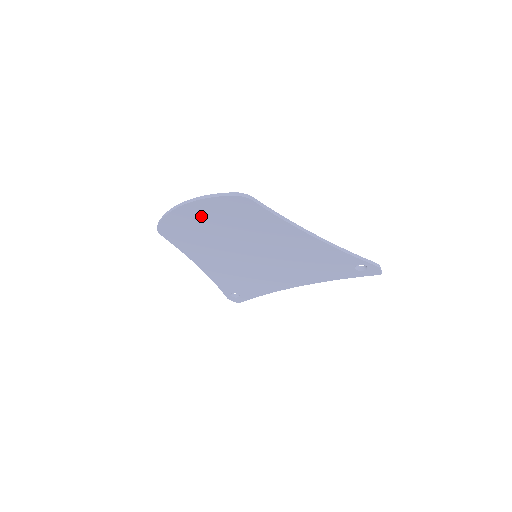
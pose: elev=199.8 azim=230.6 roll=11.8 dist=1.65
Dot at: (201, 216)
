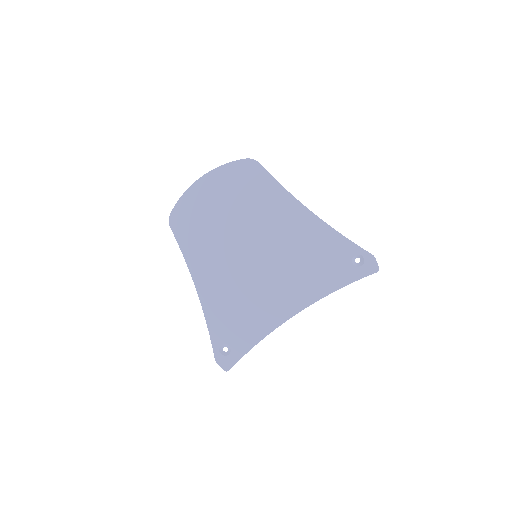
Dot at: (214, 191)
